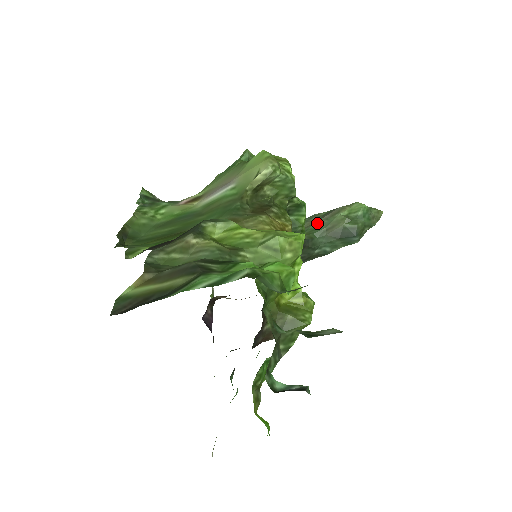
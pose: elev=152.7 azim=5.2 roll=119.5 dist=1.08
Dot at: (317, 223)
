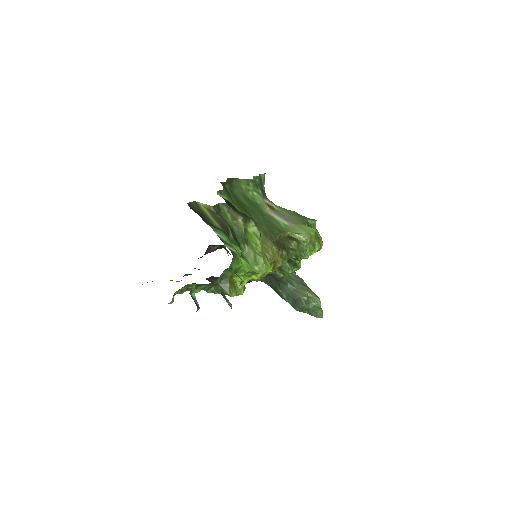
Dot at: (297, 282)
